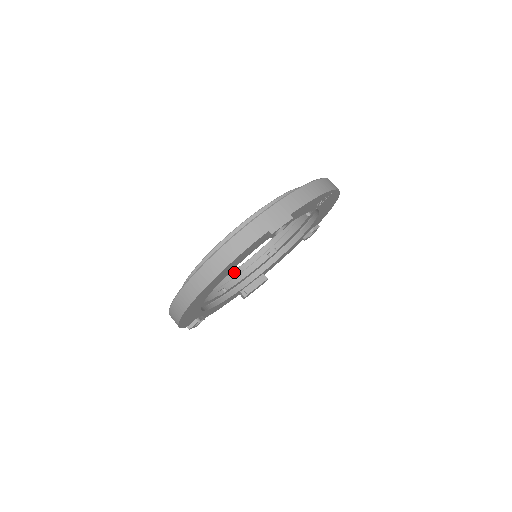
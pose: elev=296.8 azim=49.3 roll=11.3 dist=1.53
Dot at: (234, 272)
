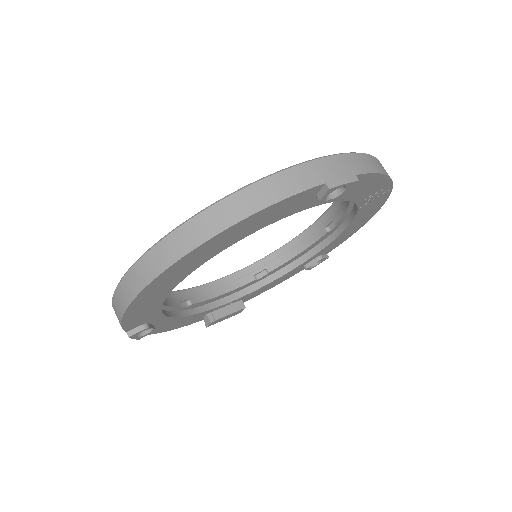
Dot at: (205, 285)
